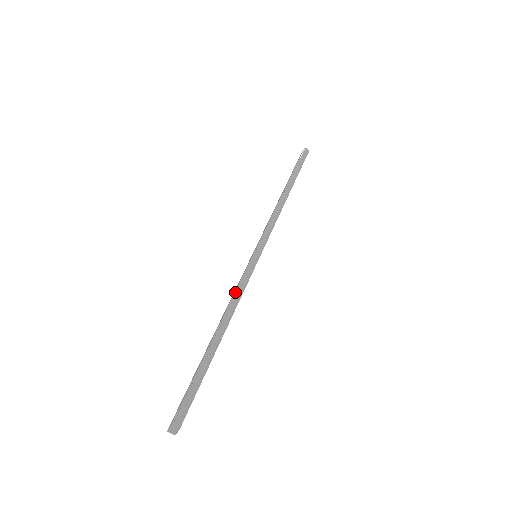
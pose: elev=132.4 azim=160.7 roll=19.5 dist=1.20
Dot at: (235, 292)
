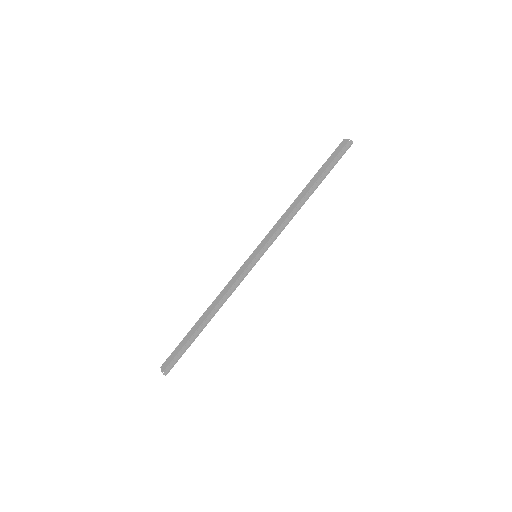
Dot at: (230, 281)
